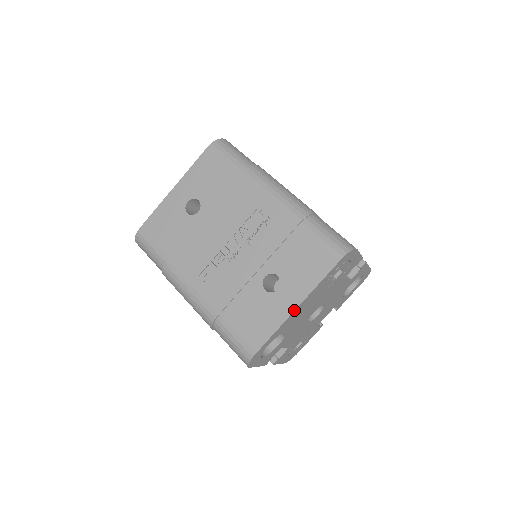
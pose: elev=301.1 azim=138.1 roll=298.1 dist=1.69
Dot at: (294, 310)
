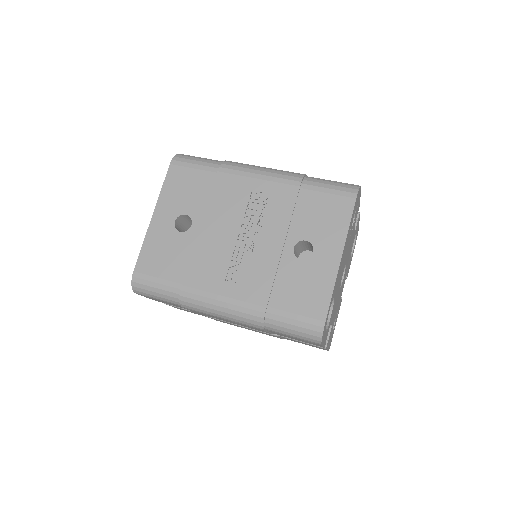
Dot at: (340, 262)
